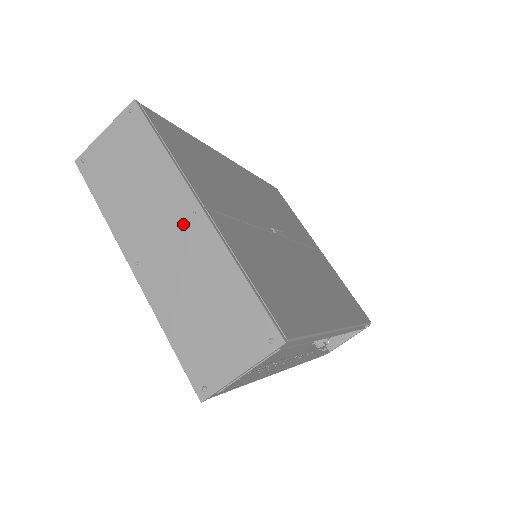
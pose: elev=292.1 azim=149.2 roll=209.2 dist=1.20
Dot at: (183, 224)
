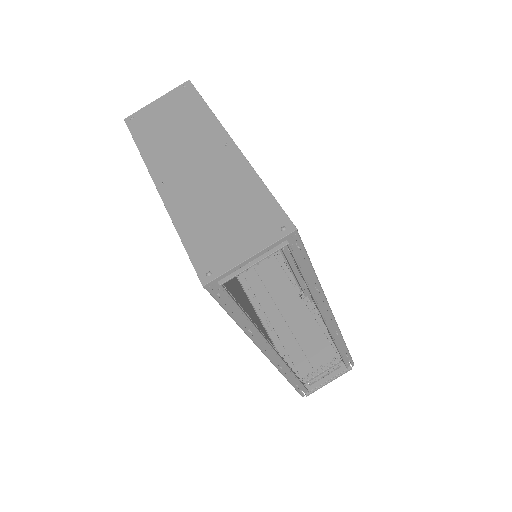
Dot at: (214, 153)
